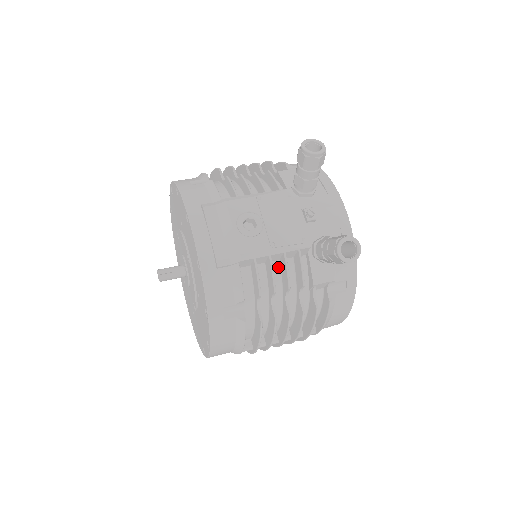
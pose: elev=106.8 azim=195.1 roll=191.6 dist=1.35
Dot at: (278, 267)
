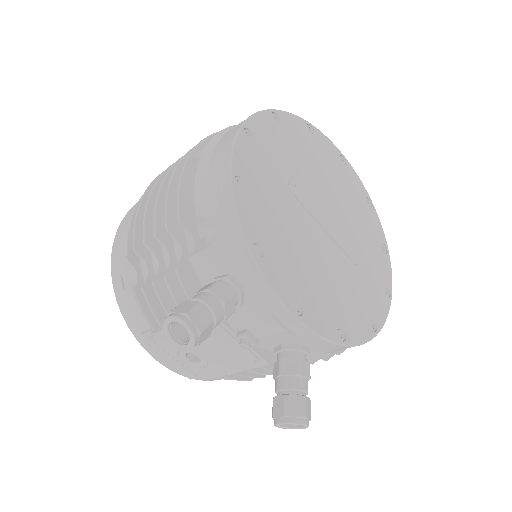
Dot at: occluded
